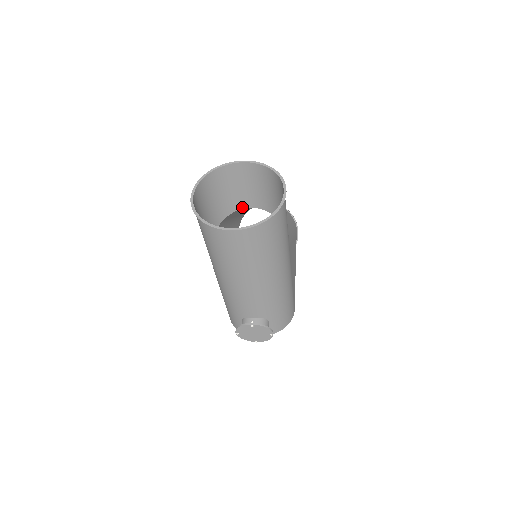
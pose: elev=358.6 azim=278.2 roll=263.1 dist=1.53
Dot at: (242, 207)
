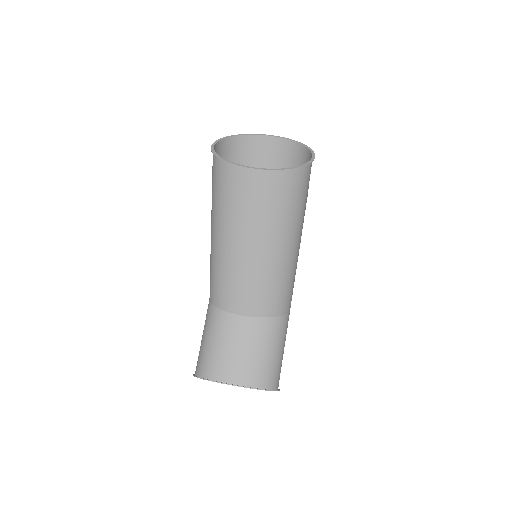
Dot at: (234, 316)
